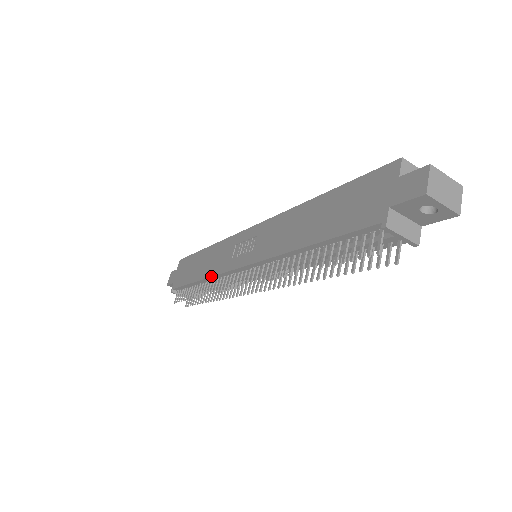
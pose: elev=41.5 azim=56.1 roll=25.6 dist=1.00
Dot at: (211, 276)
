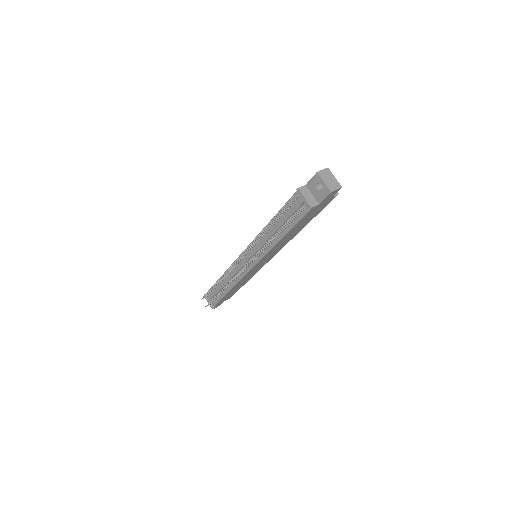
Dot at: (228, 268)
